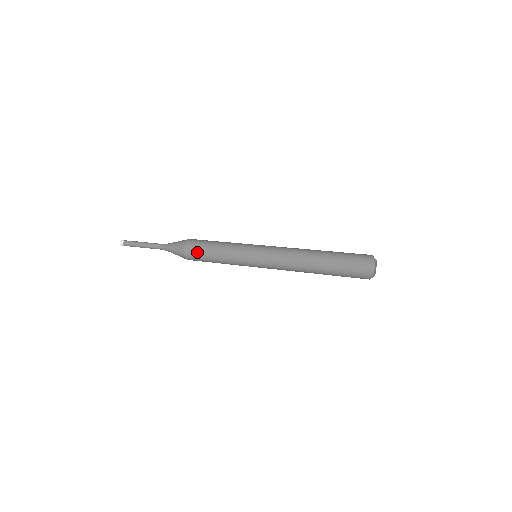
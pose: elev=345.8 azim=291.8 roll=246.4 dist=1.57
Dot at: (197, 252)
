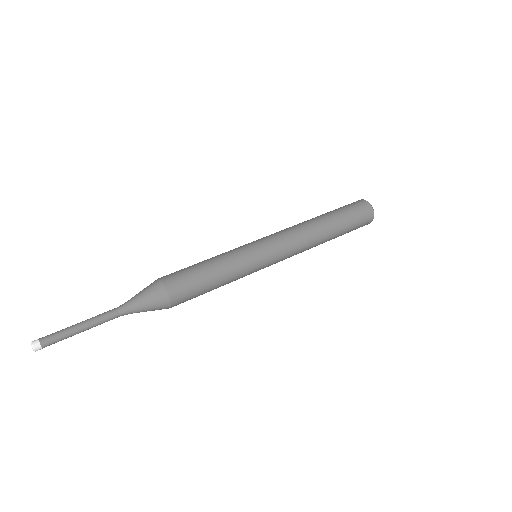
Dot at: (186, 279)
